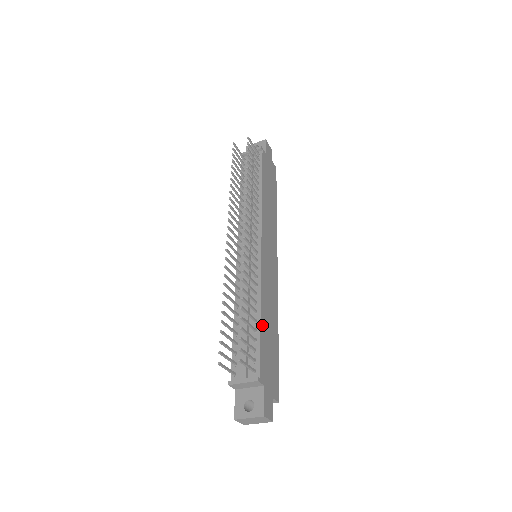
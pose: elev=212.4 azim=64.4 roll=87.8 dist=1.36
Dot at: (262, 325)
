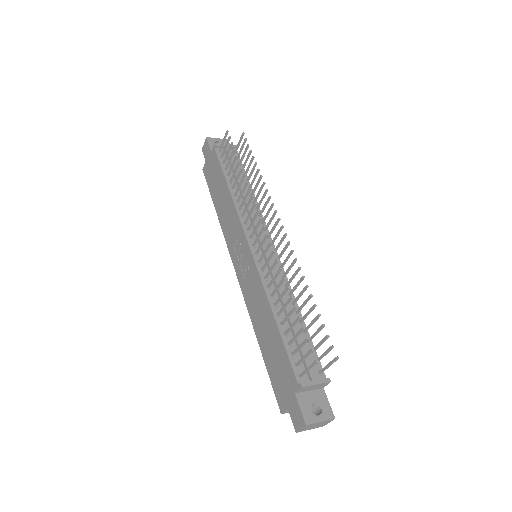
Dot at: occluded
